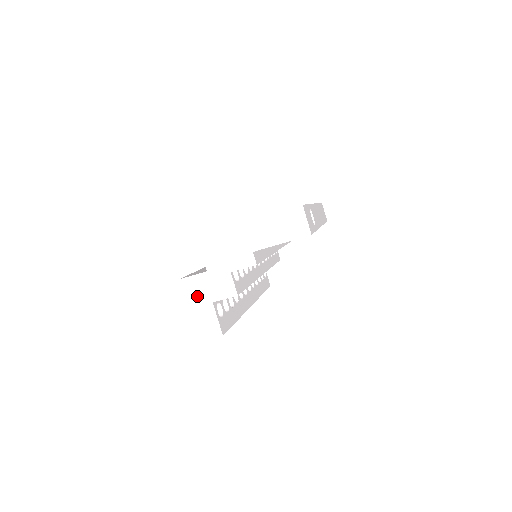
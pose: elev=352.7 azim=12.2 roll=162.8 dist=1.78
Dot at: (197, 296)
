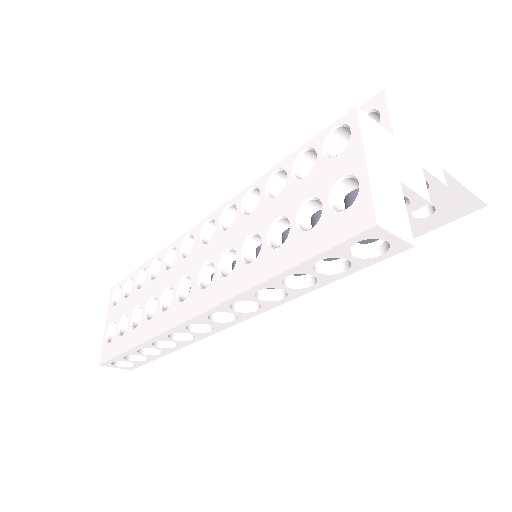
Dot at: (380, 152)
